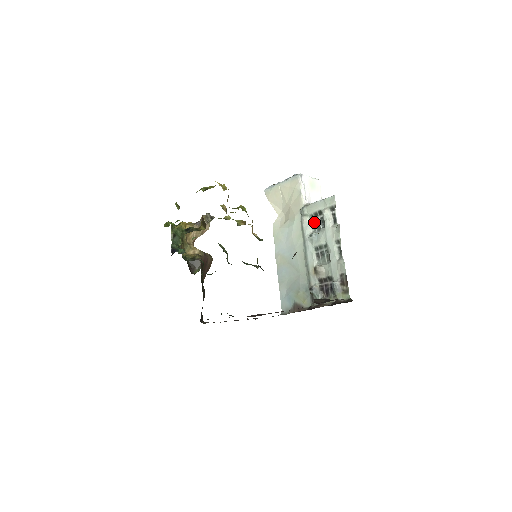
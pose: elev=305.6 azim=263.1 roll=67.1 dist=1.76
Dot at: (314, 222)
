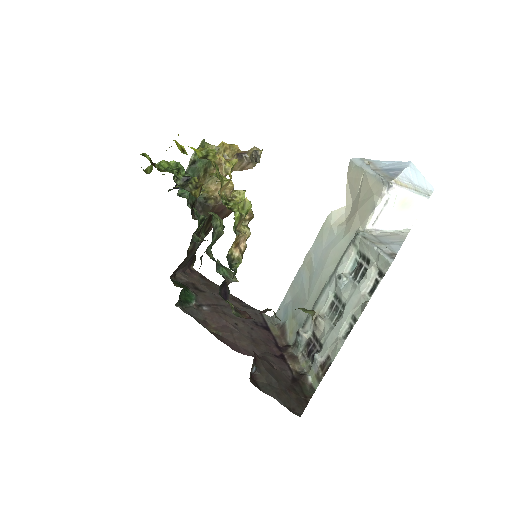
Dot at: (358, 263)
